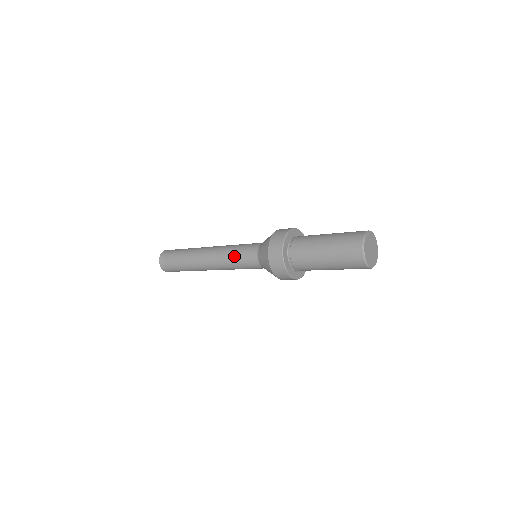
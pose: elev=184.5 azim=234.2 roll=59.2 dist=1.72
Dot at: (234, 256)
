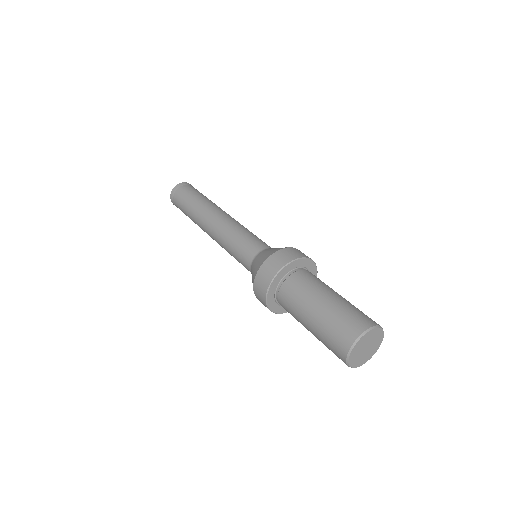
Dot at: (233, 242)
